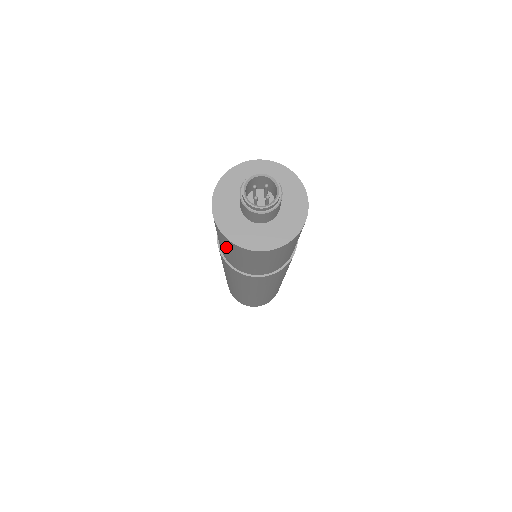
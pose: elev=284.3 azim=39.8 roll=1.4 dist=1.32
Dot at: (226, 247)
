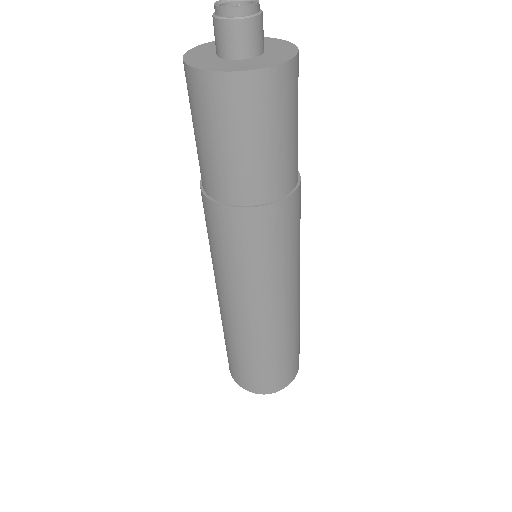
Dot at: (225, 126)
